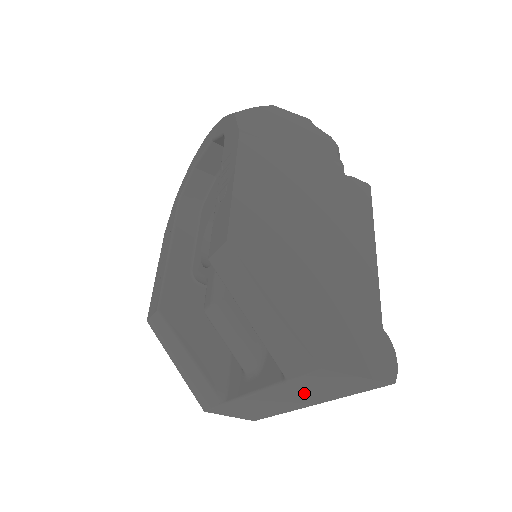
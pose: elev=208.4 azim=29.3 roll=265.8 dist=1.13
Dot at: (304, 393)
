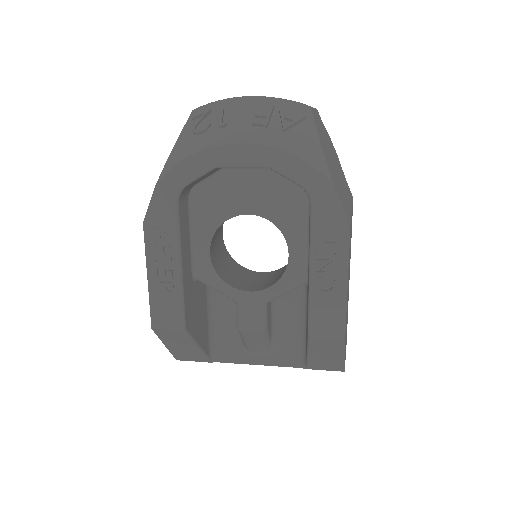
Dot at: occluded
